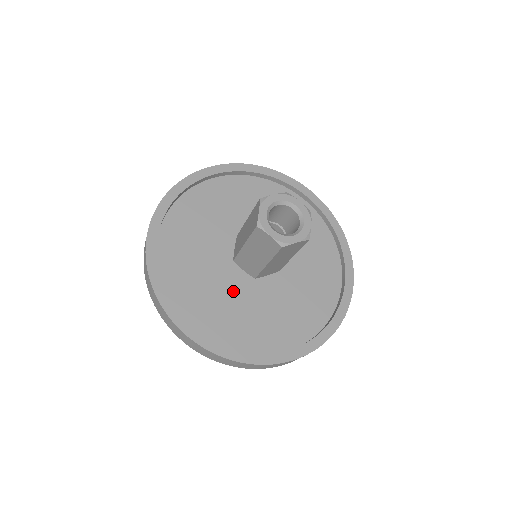
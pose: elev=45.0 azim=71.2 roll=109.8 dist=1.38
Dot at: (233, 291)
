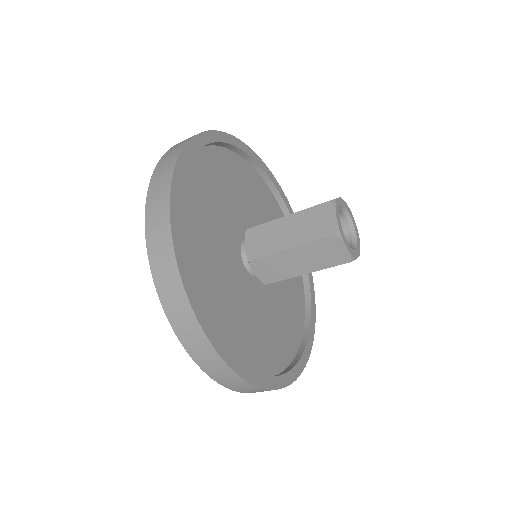
Dot at: (243, 299)
